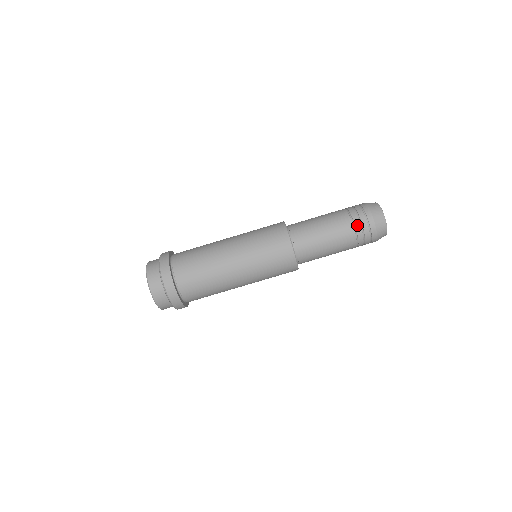
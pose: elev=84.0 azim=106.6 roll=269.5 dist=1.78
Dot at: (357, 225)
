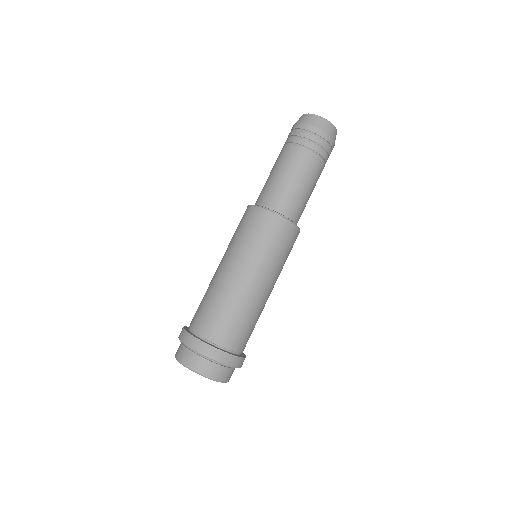
Dot at: (320, 152)
